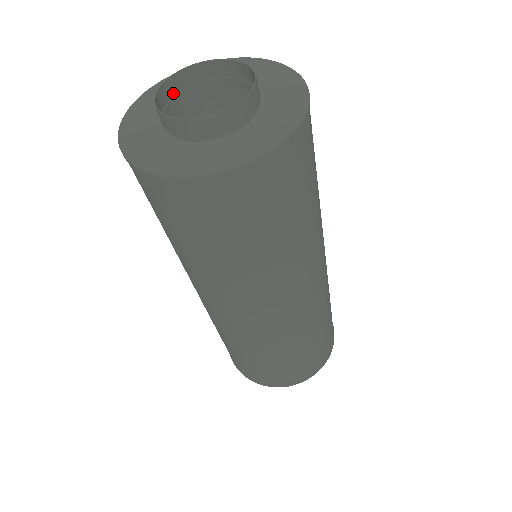
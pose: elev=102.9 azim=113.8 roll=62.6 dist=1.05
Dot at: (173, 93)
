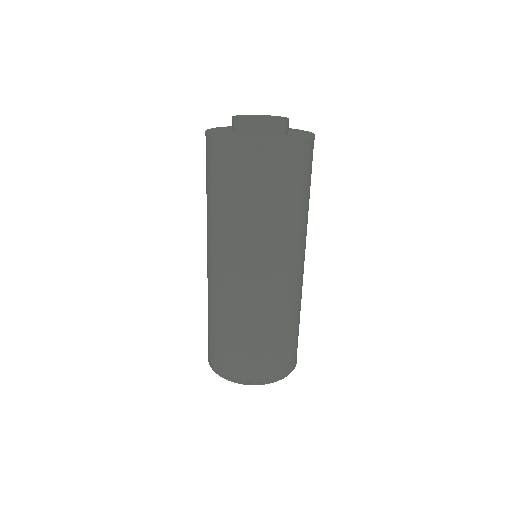
Dot at: occluded
